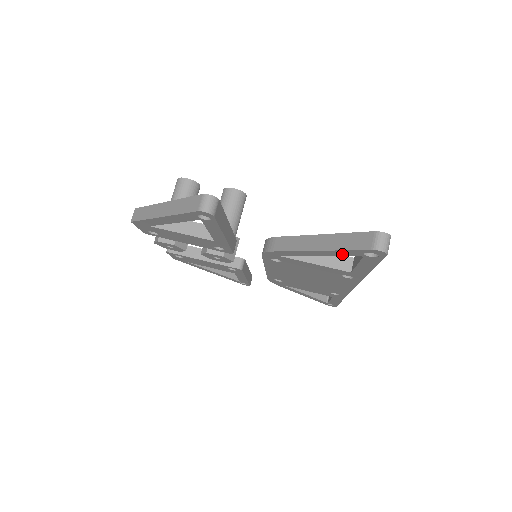
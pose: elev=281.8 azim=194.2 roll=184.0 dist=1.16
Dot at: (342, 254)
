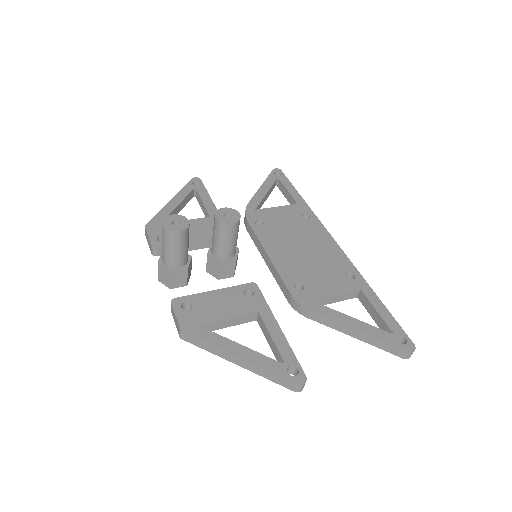
Dot at: occluded
